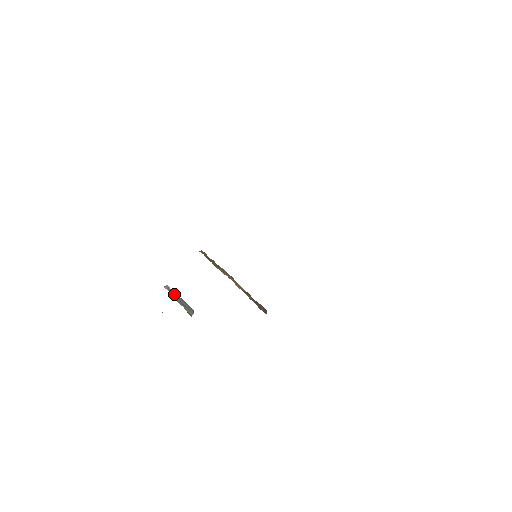
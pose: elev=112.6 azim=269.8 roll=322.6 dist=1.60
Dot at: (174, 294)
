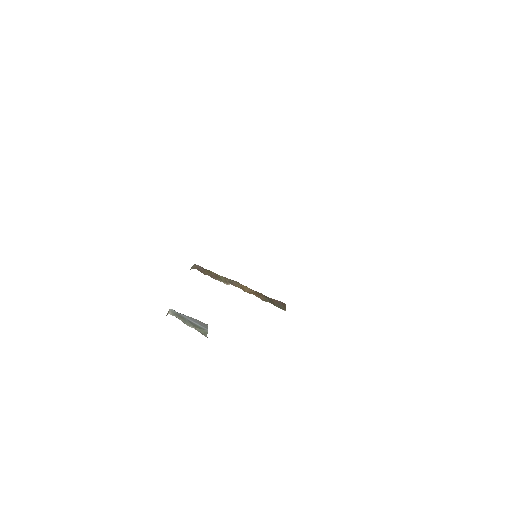
Dot at: (181, 316)
